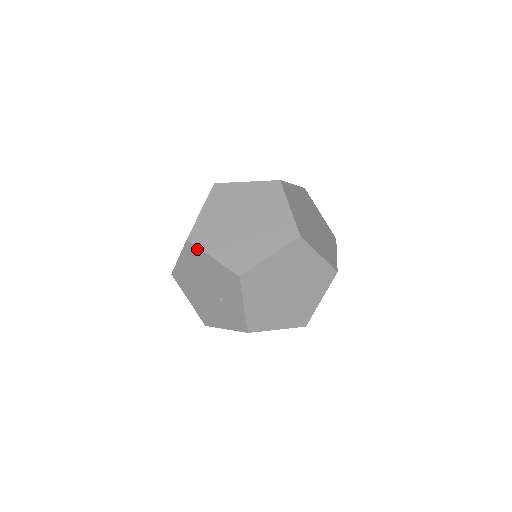
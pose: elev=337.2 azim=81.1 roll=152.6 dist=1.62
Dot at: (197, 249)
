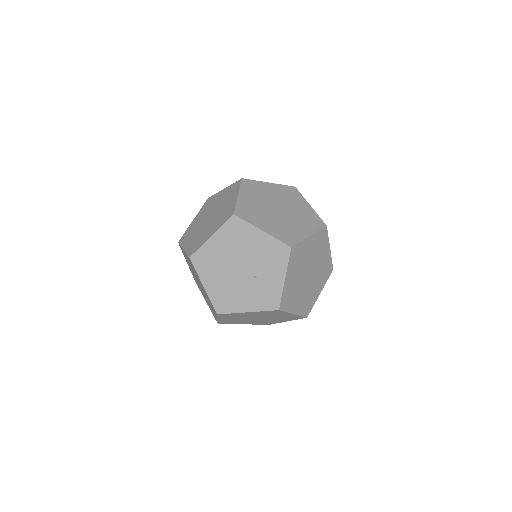
Dot at: (244, 224)
